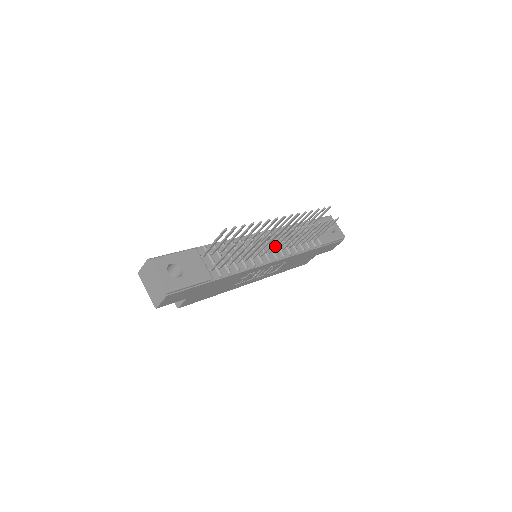
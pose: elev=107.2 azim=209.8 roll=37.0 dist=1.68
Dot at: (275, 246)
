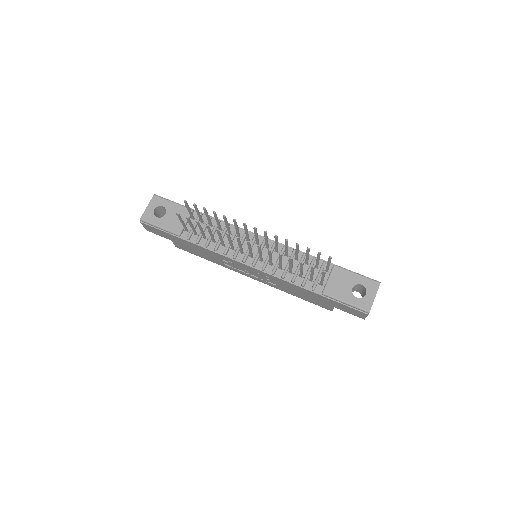
Dot at: (249, 251)
